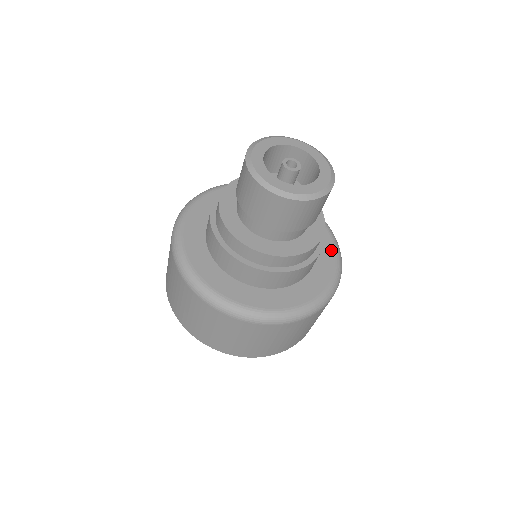
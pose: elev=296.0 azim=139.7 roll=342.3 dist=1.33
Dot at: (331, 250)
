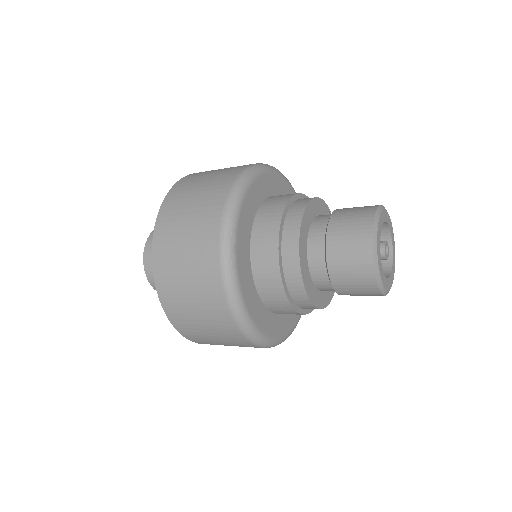
Dot at: occluded
